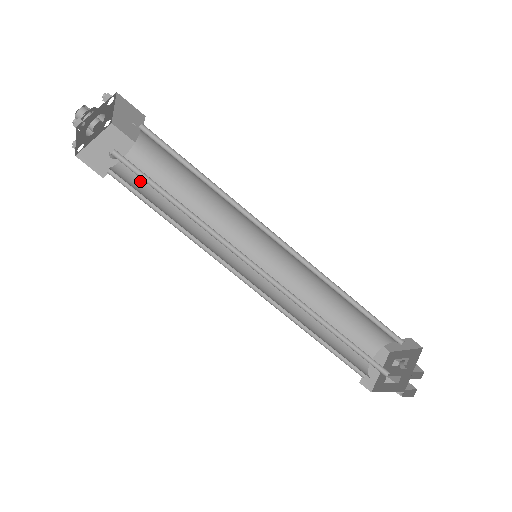
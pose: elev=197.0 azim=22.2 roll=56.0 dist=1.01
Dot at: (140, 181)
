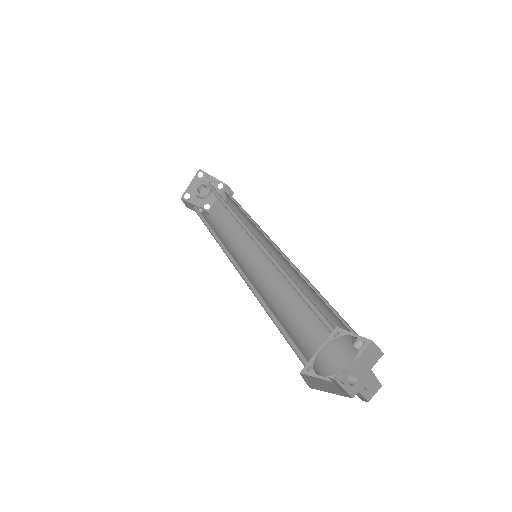
Dot at: occluded
